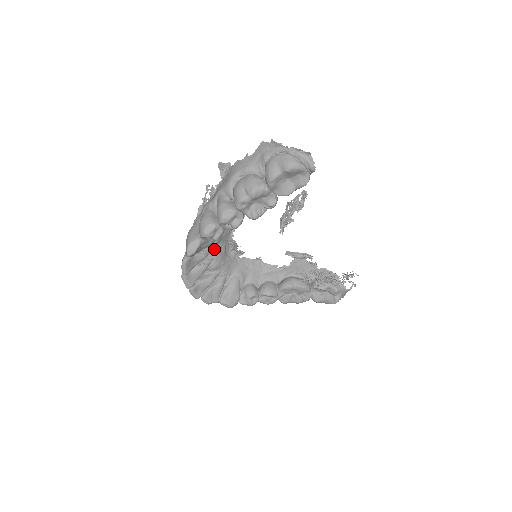
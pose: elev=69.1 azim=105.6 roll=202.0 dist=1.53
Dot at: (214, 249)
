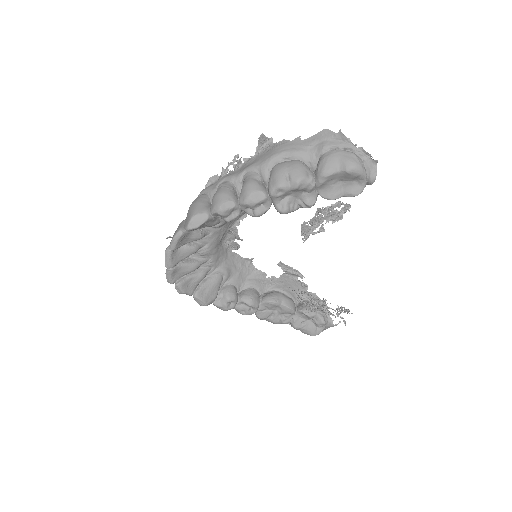
Dot at: (214, 232)
